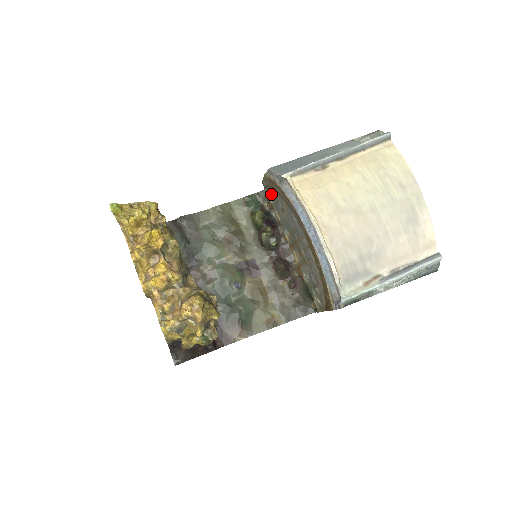
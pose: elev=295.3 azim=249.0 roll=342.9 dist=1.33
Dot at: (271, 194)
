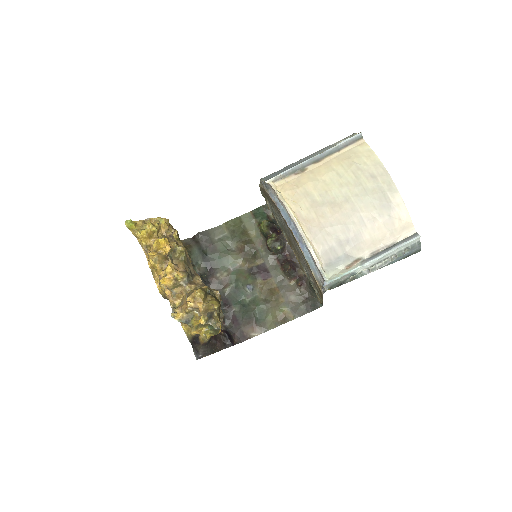
Dot at: (267, 202)
